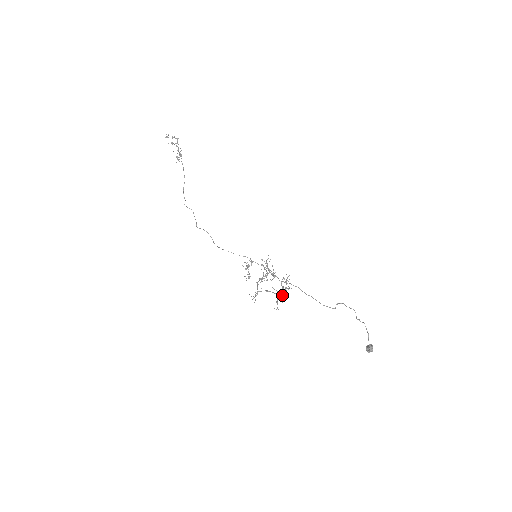
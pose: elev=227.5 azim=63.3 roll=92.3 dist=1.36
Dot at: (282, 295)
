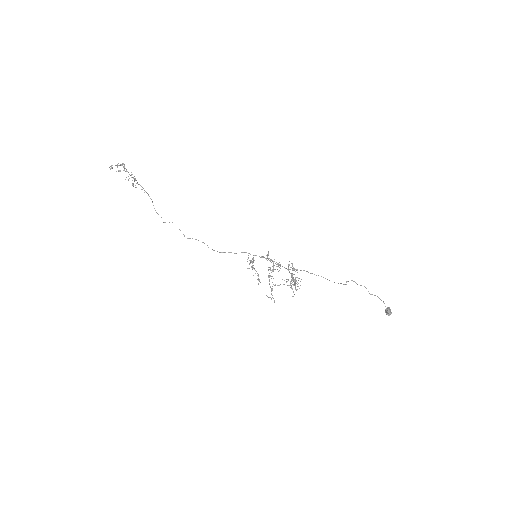
Dot at: occluded
